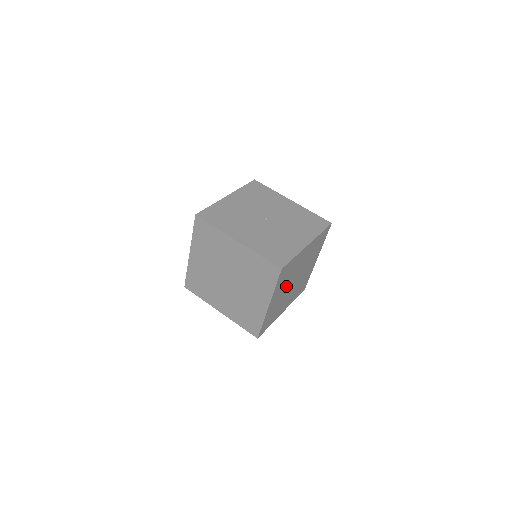
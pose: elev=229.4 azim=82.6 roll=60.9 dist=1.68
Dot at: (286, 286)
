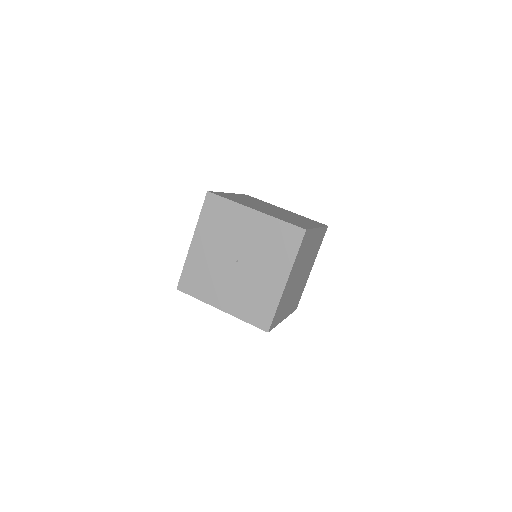
Dot at: (292, 294)
